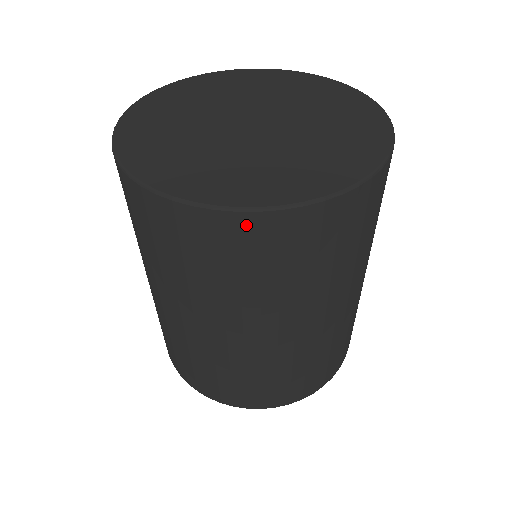
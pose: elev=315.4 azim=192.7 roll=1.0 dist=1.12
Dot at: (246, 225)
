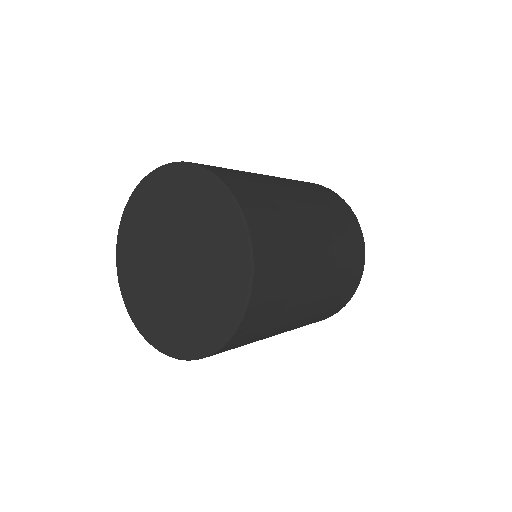
Dot at: occluded
